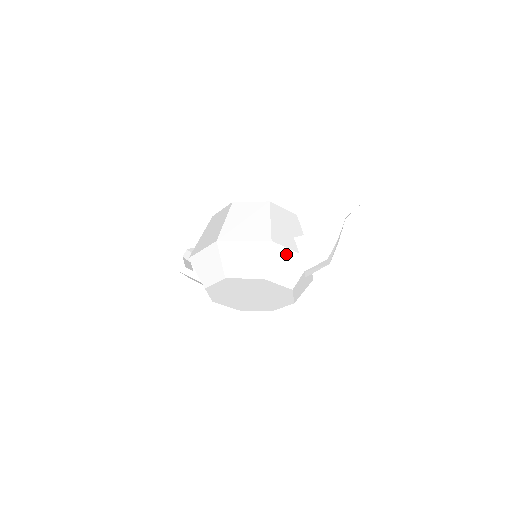
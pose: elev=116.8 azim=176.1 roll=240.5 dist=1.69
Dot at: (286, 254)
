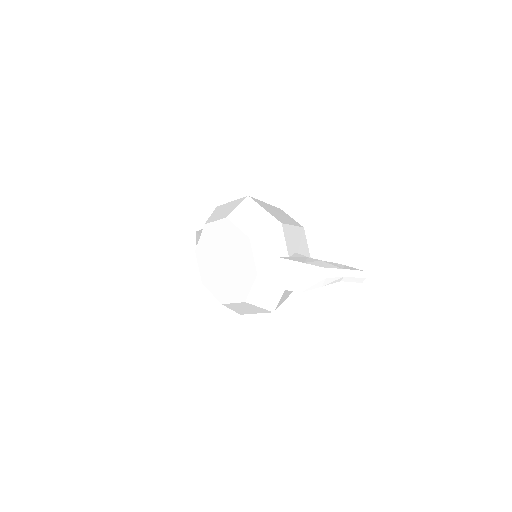
Dot at: (281, 245)
